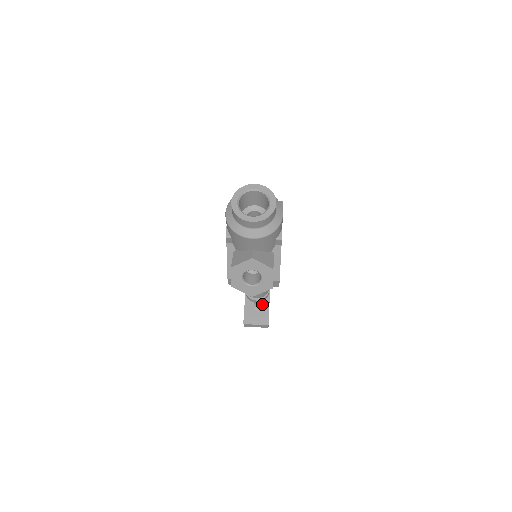
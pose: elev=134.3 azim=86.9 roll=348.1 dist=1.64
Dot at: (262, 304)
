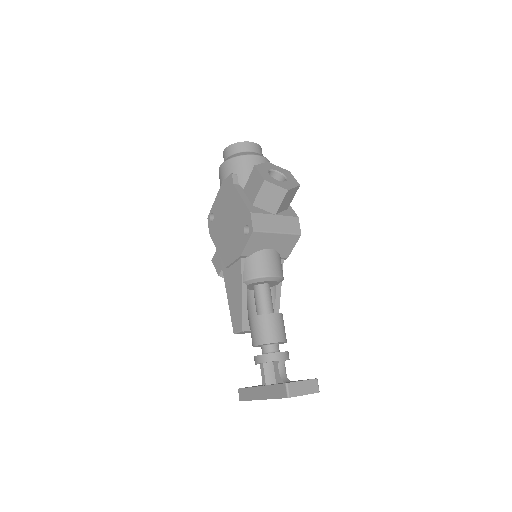
Dot at: occluded
